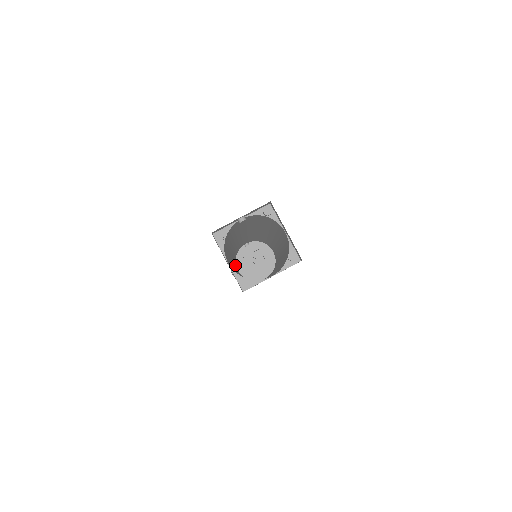
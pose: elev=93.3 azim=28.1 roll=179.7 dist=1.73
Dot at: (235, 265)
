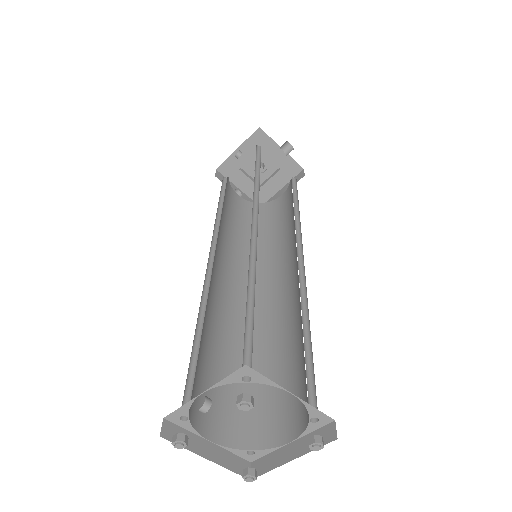
Dot at: (231, 208)
